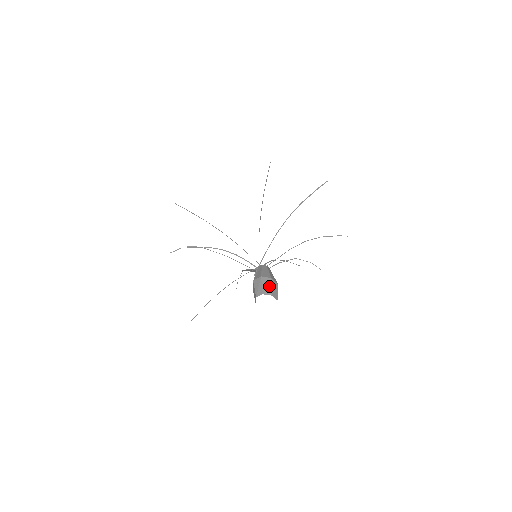
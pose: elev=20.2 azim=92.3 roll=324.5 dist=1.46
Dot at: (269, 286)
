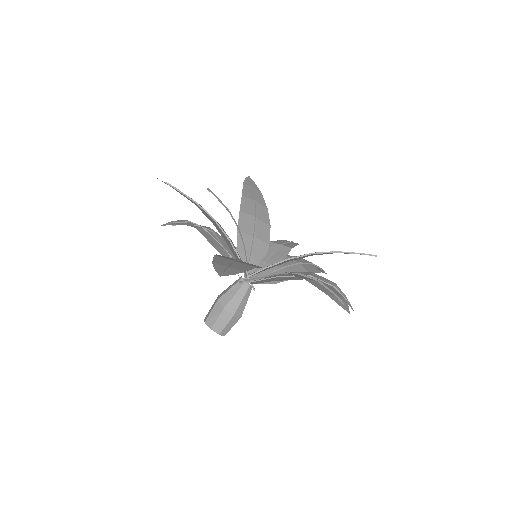
Dot at: (215, 317)
